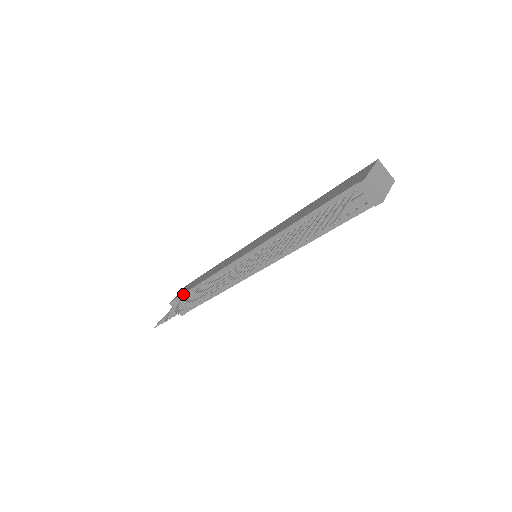
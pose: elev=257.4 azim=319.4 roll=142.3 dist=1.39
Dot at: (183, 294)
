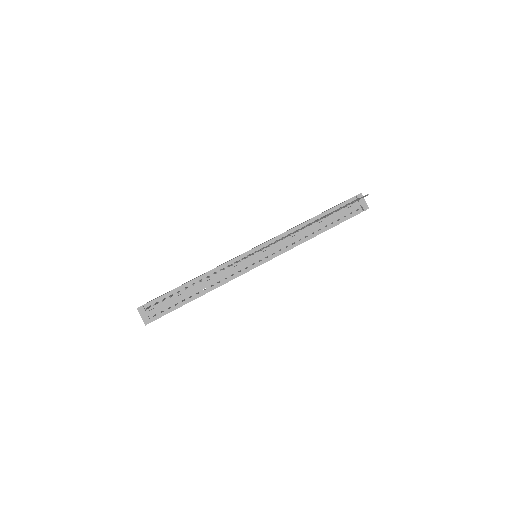
Dot at: (161, 296)
